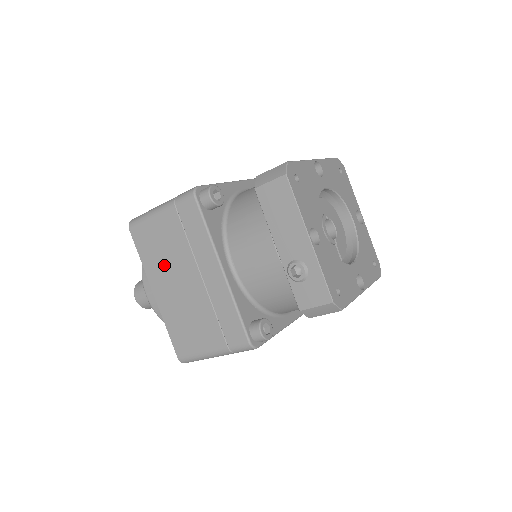
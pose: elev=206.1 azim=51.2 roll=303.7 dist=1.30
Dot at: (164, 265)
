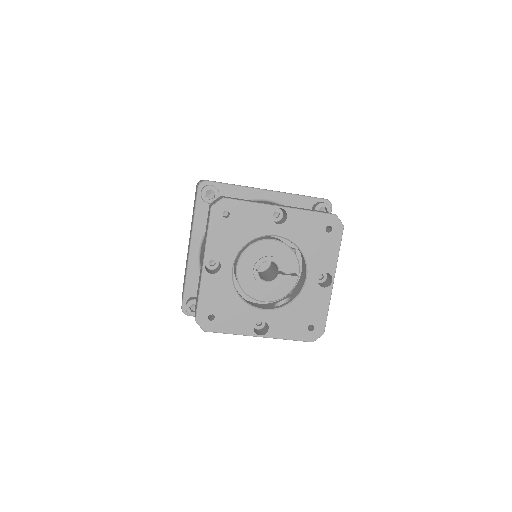
Dot at: occluded
